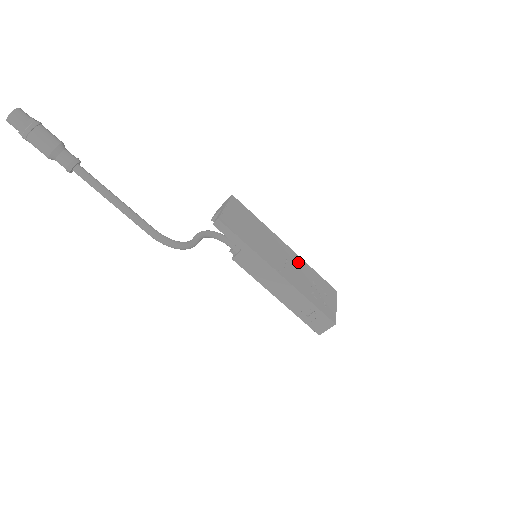
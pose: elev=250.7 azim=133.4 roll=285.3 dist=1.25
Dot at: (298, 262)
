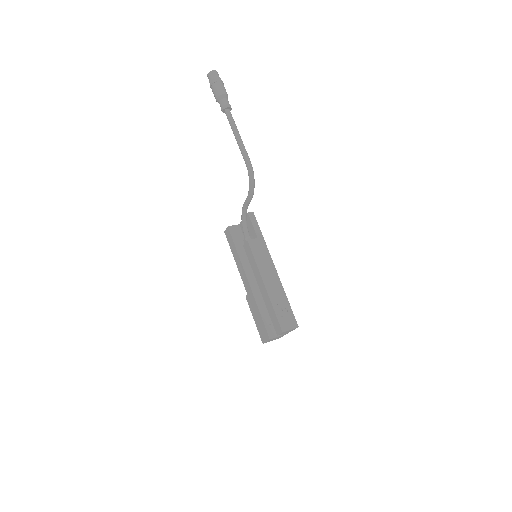
Dot at: occluded
